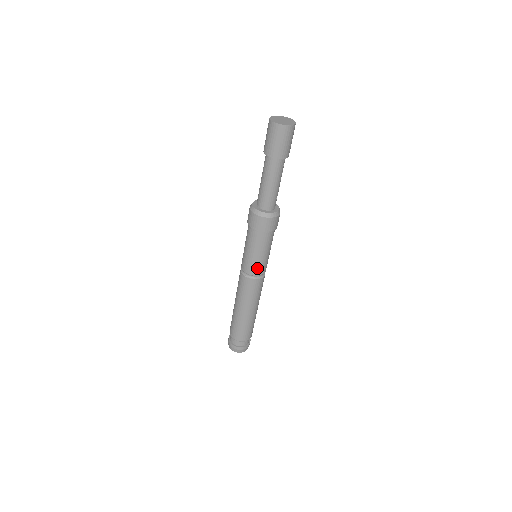
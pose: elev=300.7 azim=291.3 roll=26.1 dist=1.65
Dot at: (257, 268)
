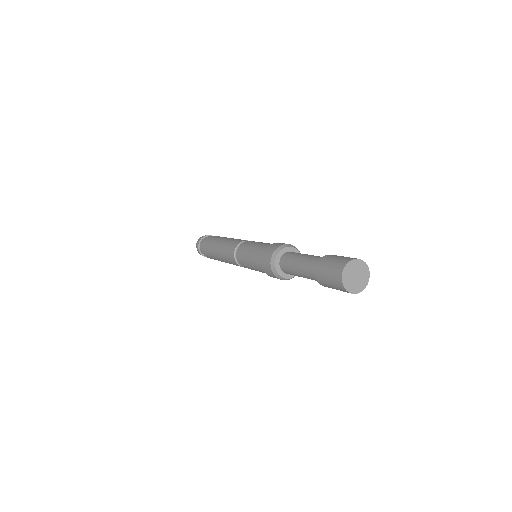
Dot at: (245, 266)
